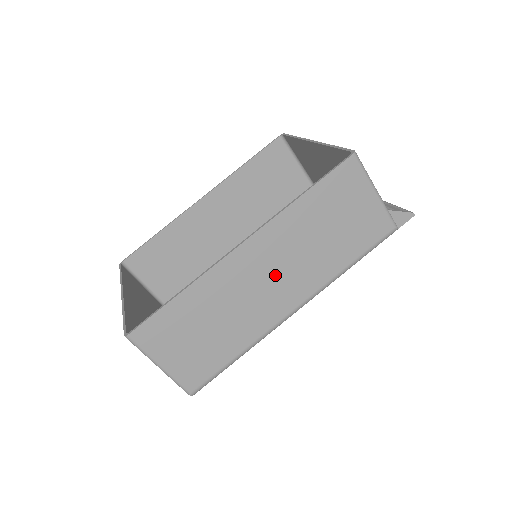
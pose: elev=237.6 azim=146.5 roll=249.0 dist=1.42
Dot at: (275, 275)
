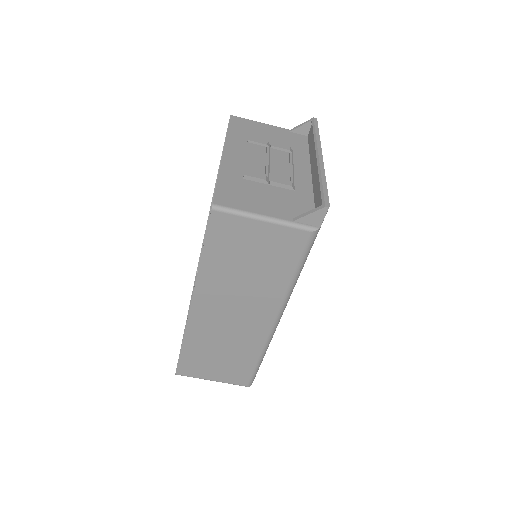
Dot at: (235, 311)
